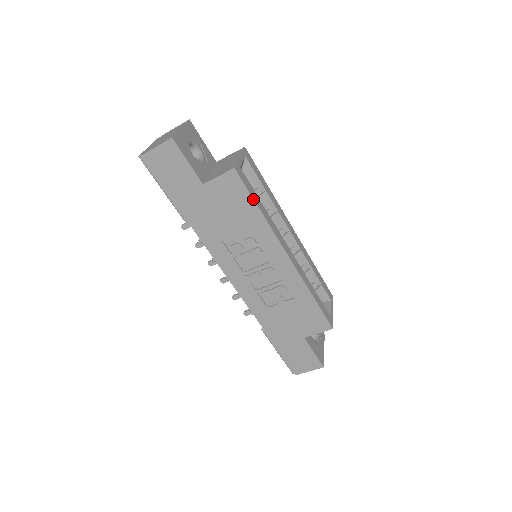
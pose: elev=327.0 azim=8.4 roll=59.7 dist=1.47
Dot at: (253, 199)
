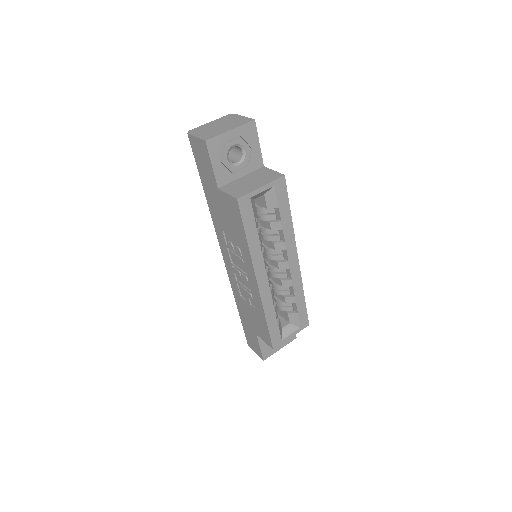
Dot at: (244, 229)
